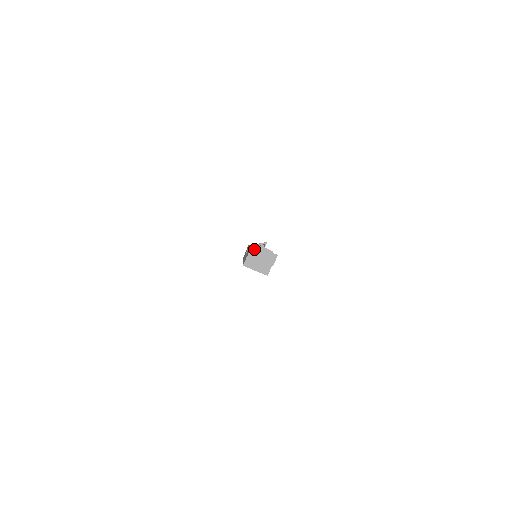
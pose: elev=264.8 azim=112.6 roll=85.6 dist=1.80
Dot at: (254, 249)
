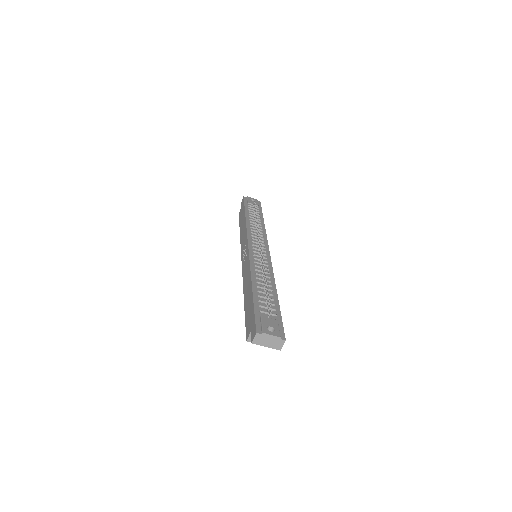
Dot at: (259, 337)
